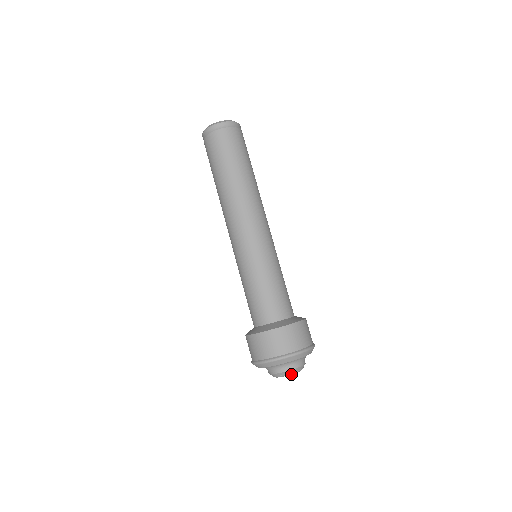
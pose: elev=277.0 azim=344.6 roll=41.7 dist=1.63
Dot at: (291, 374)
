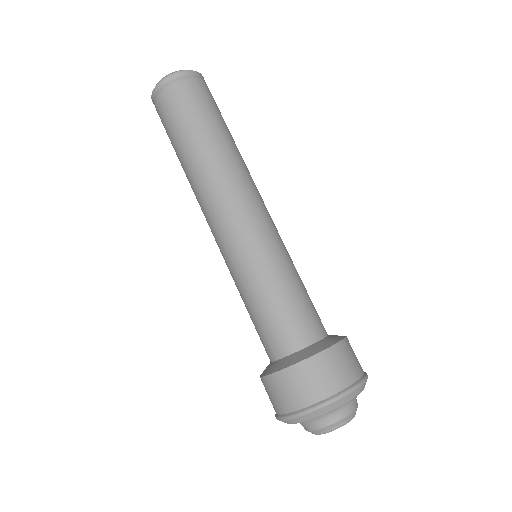
Dot at: occluded
